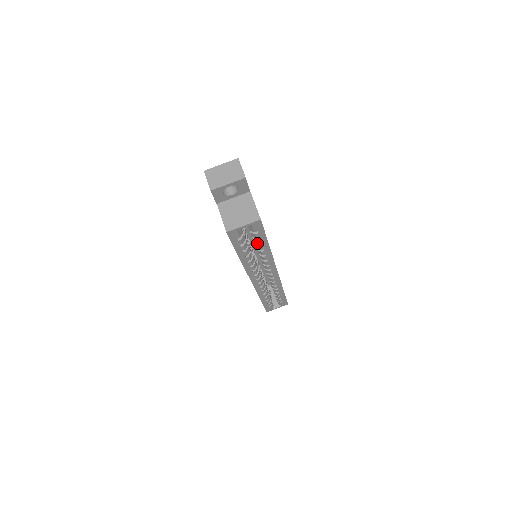
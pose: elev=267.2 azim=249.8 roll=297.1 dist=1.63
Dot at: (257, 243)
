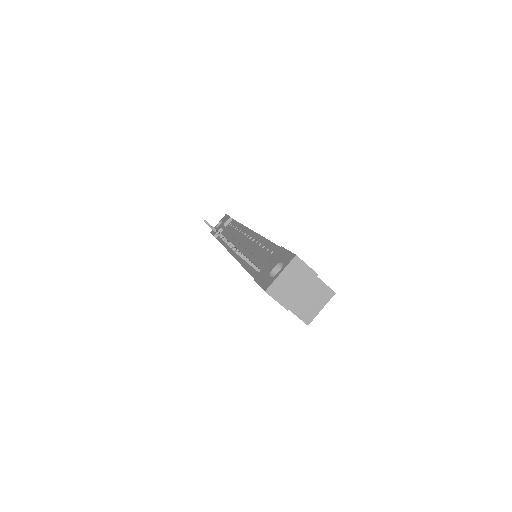
Dot at: occluded
